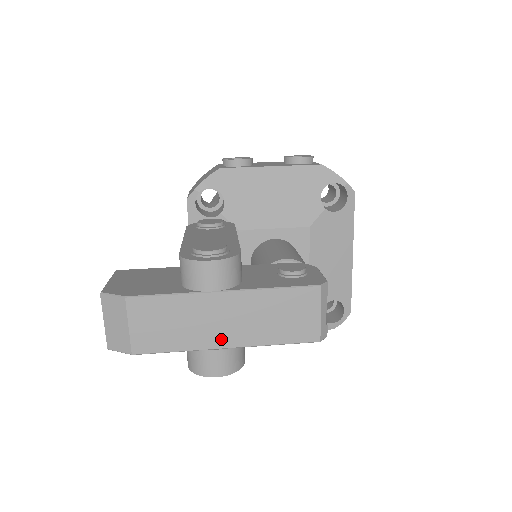
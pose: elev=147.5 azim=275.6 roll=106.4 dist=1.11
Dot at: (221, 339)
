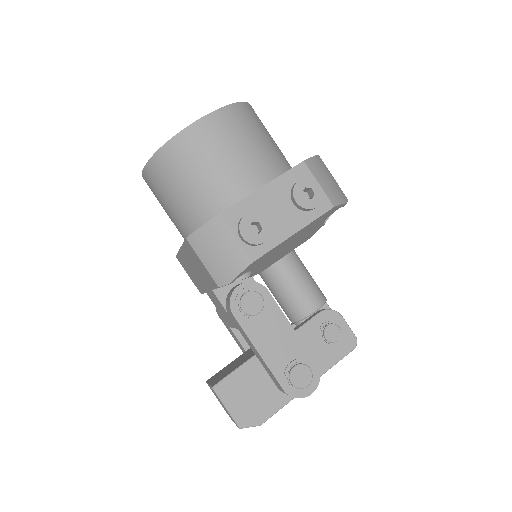
Dot at: occluded
